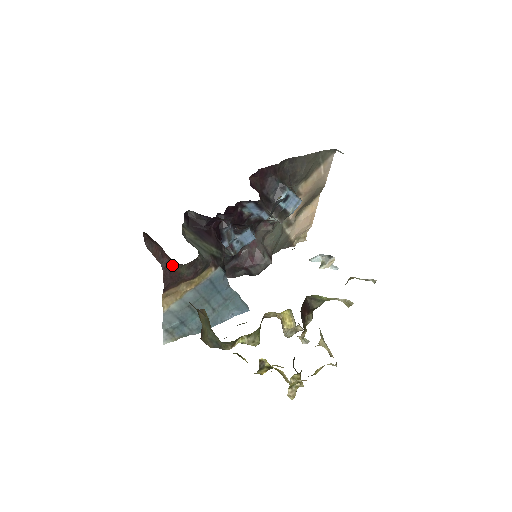
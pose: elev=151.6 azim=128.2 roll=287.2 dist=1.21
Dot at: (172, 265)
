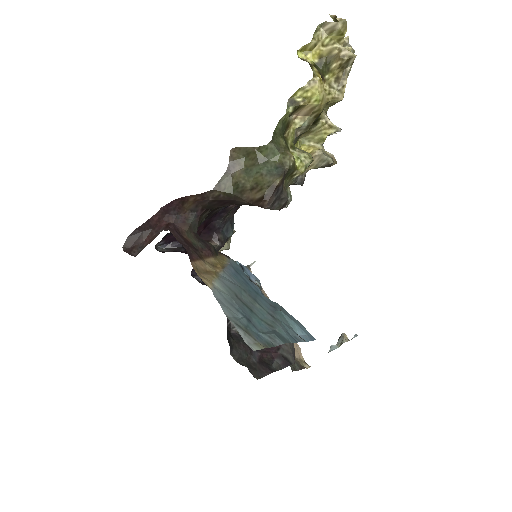
Dot at: (176, 228)
